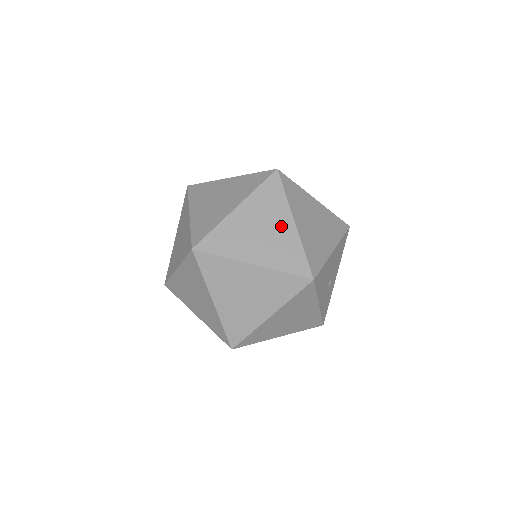
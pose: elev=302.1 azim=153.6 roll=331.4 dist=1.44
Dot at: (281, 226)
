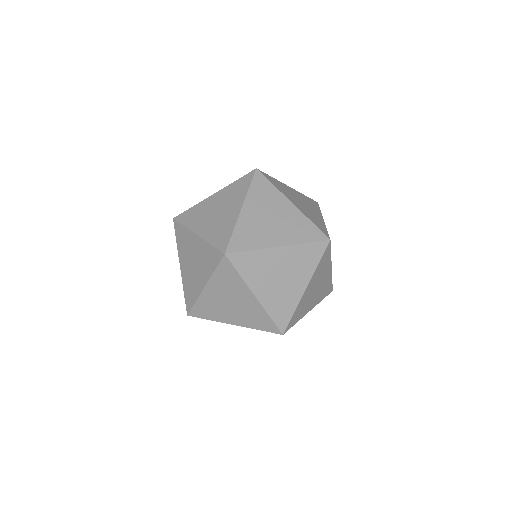
Dot at: (284, 210)
